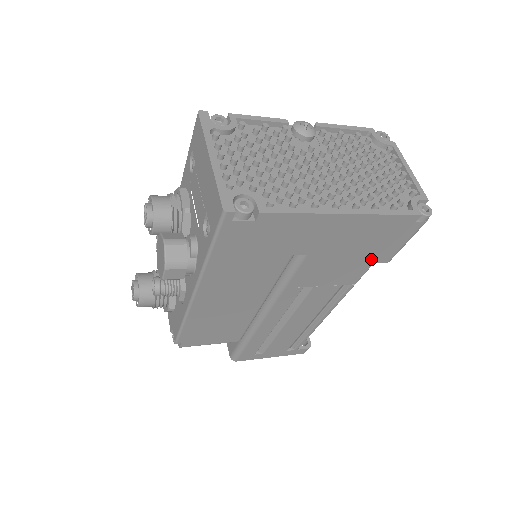
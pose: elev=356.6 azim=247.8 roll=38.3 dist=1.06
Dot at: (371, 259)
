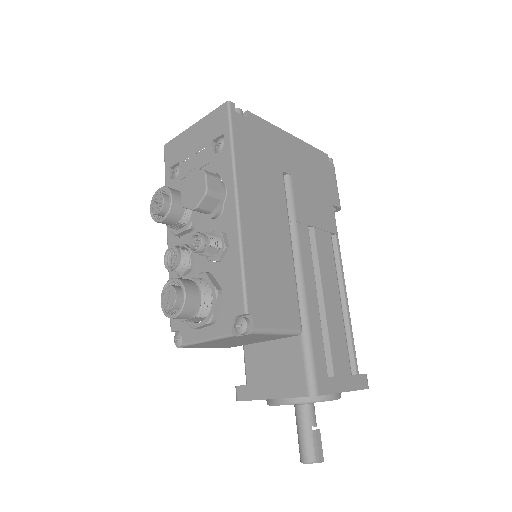
Dot at: (329, 199)
